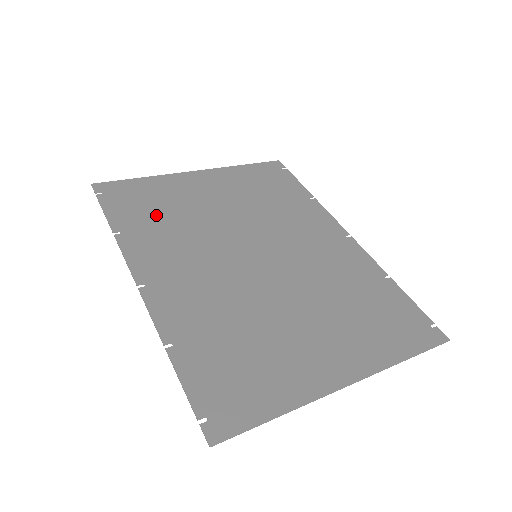
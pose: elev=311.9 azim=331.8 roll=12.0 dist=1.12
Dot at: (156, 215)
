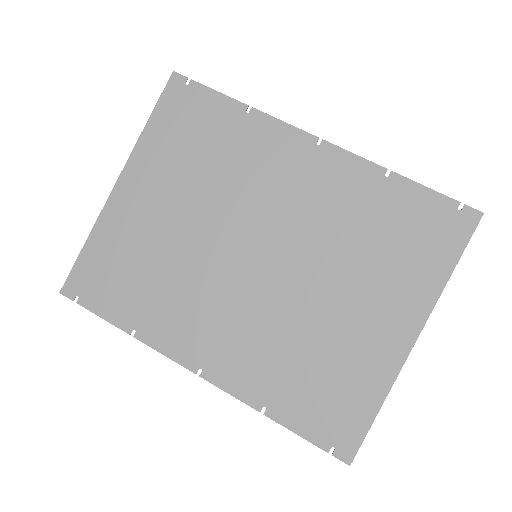
Dot at: (140, 282)
